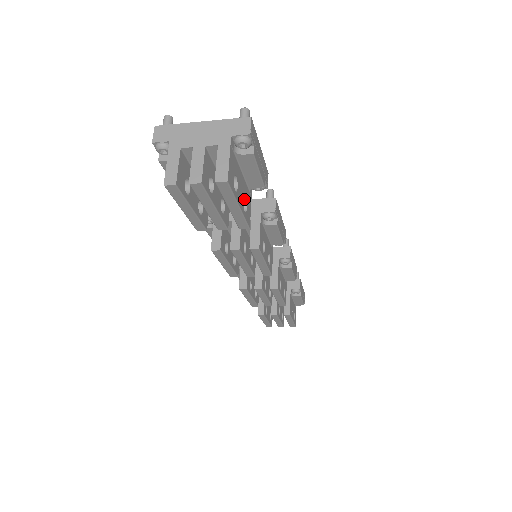
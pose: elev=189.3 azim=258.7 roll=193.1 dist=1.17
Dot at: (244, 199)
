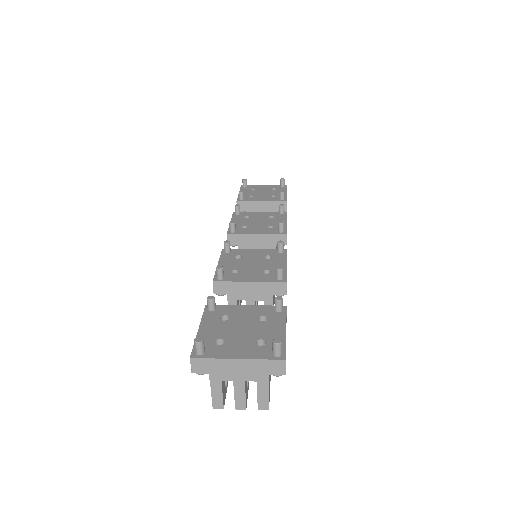
Dot at: occluded
